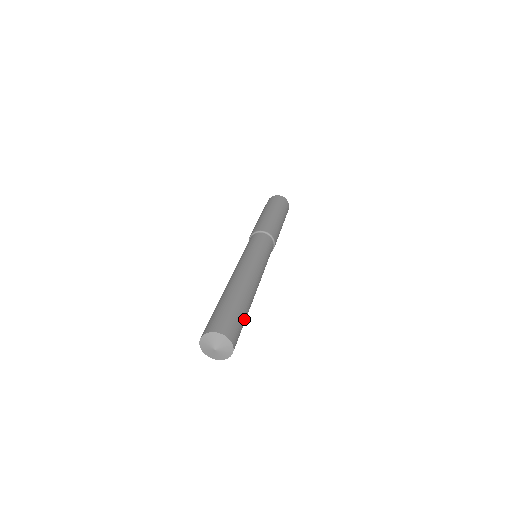
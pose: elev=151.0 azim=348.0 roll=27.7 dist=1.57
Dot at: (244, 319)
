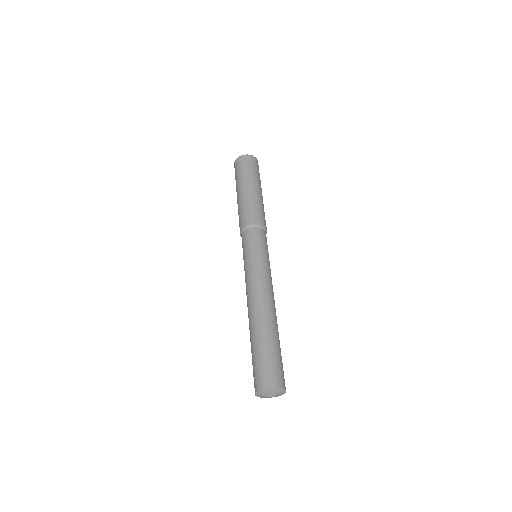
Dot at: occluded
